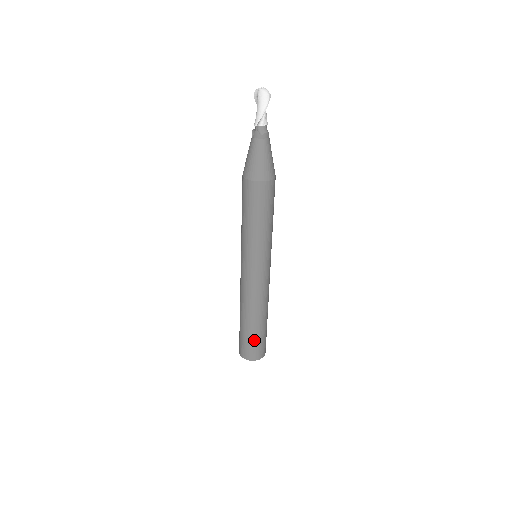
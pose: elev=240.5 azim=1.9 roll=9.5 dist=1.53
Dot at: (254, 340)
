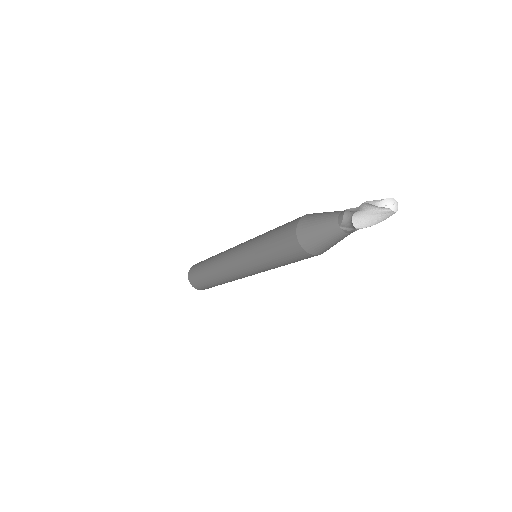
Dot at: occluded
